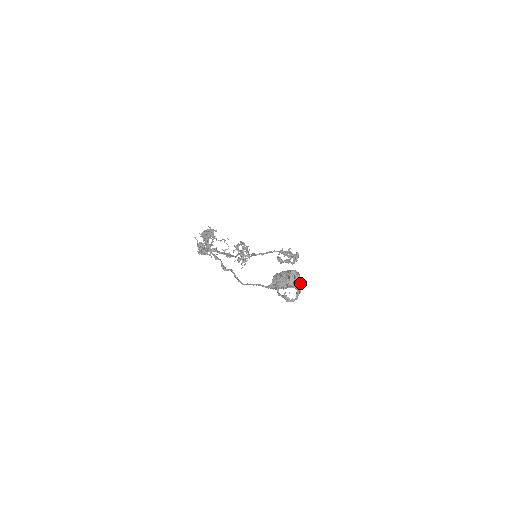
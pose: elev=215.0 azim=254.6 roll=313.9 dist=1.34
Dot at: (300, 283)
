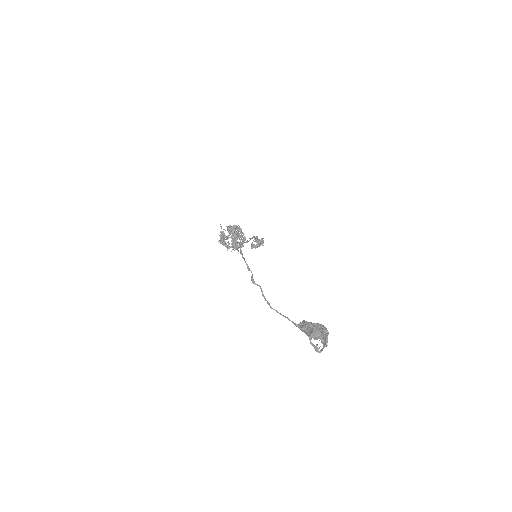
Dot at: occluded
